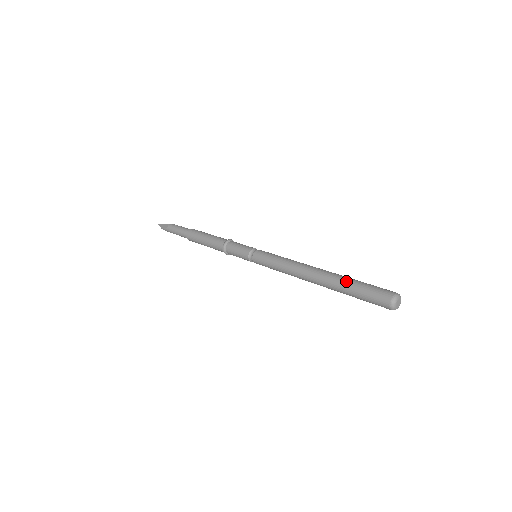
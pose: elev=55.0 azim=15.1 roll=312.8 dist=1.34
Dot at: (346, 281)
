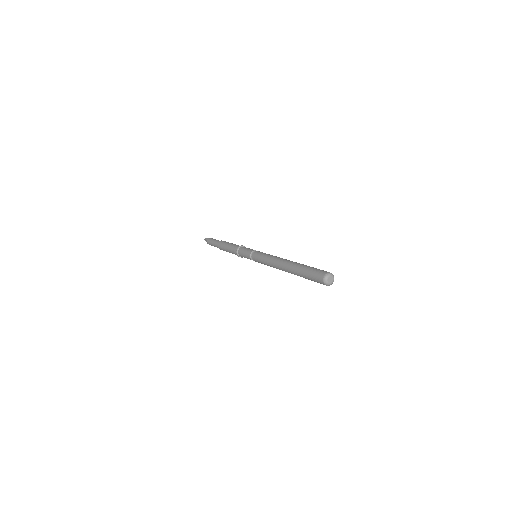
Dot at: occluded
